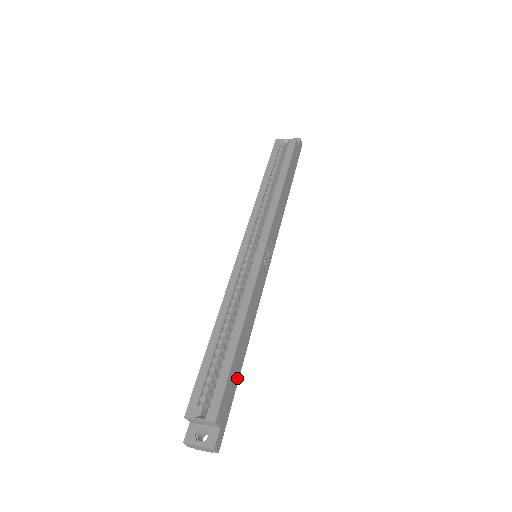
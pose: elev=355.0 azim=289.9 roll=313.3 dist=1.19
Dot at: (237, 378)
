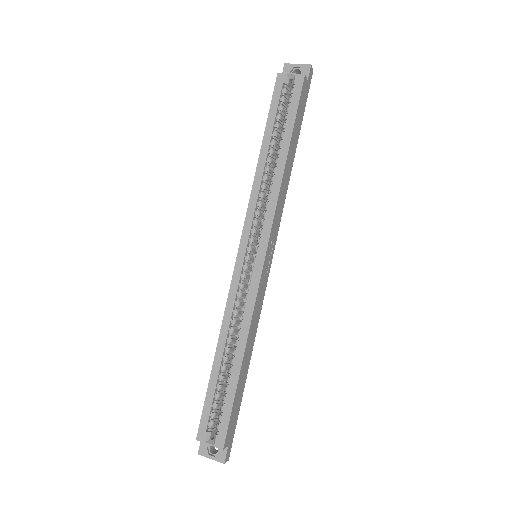
Dot at: (241, 395)
